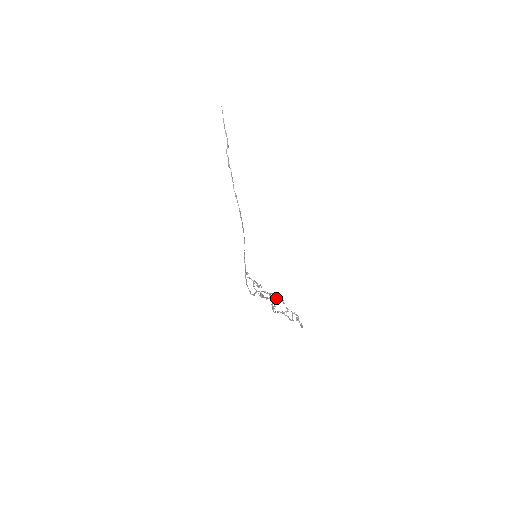
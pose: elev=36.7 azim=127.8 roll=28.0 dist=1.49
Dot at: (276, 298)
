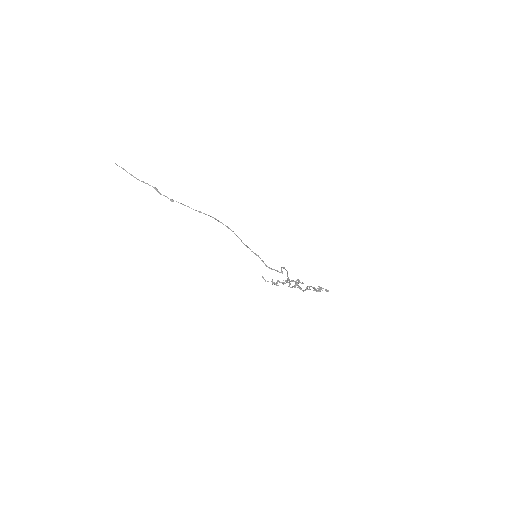
Dot at: occluded
